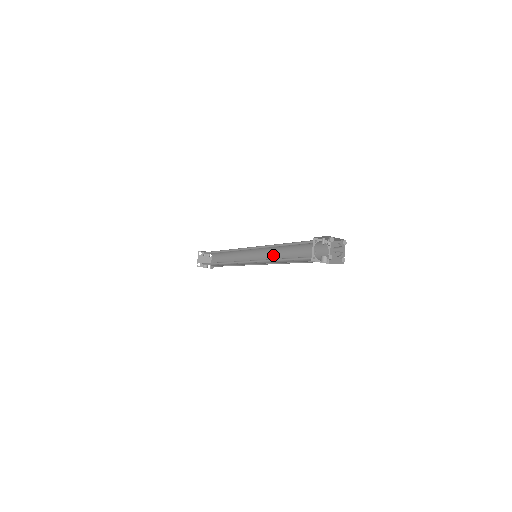
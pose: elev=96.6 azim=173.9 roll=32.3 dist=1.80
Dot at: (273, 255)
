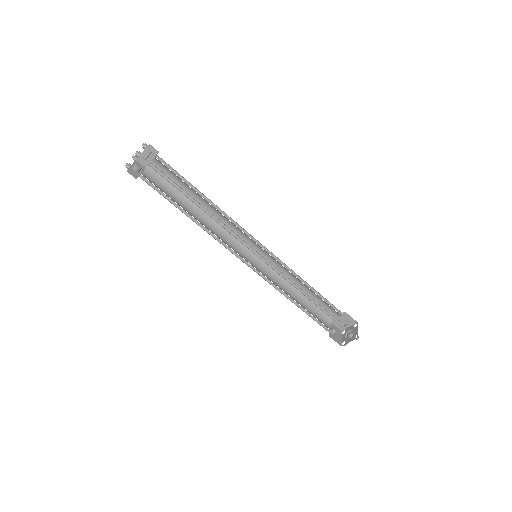
Dot at: (275, 264)
